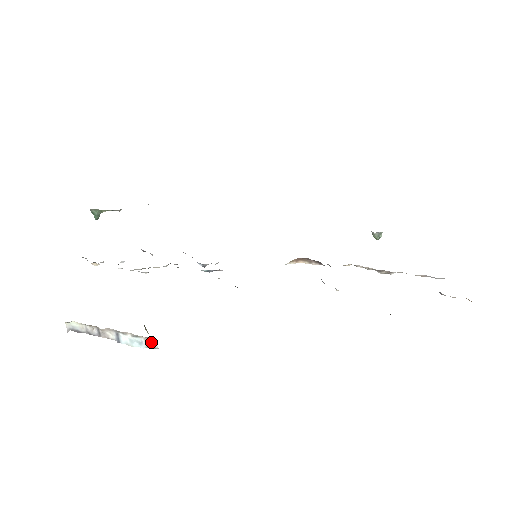
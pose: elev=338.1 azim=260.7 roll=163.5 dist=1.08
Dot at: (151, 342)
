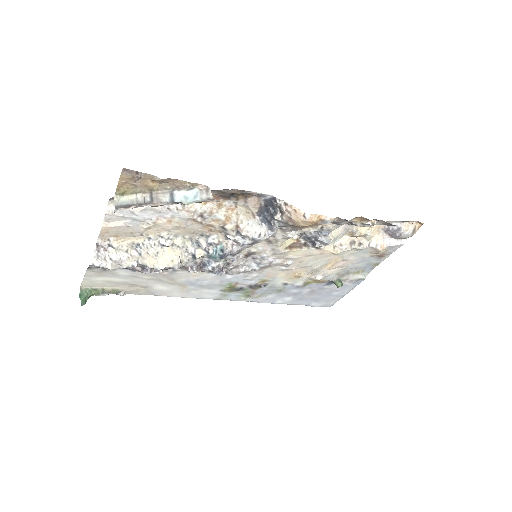
Dot at: (205, 194)
